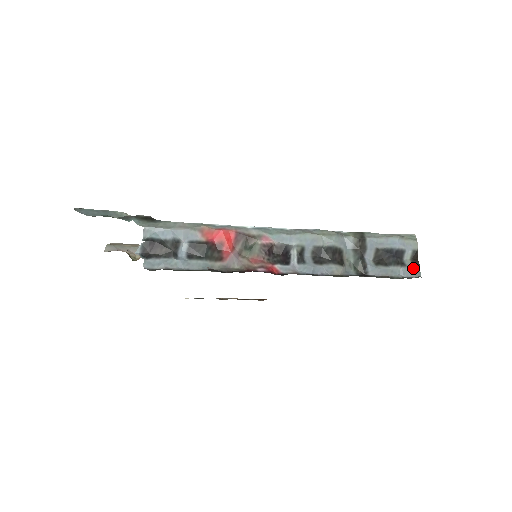
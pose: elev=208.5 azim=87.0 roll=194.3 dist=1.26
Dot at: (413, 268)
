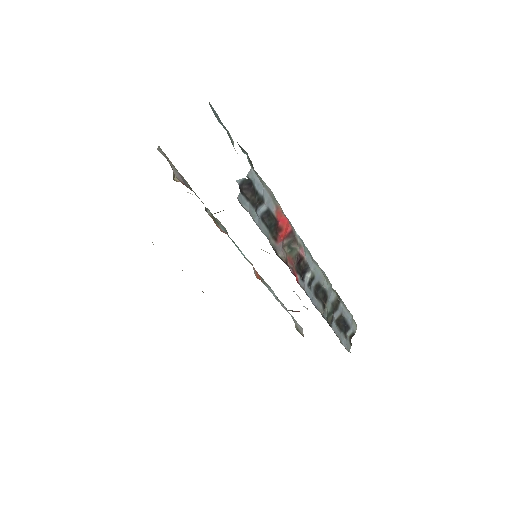
Dot at: (349, 344)
